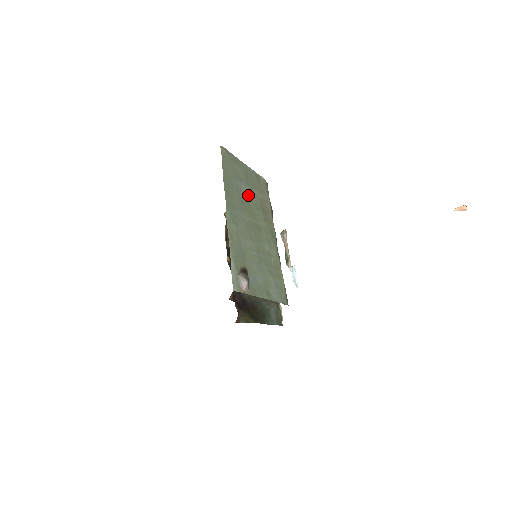
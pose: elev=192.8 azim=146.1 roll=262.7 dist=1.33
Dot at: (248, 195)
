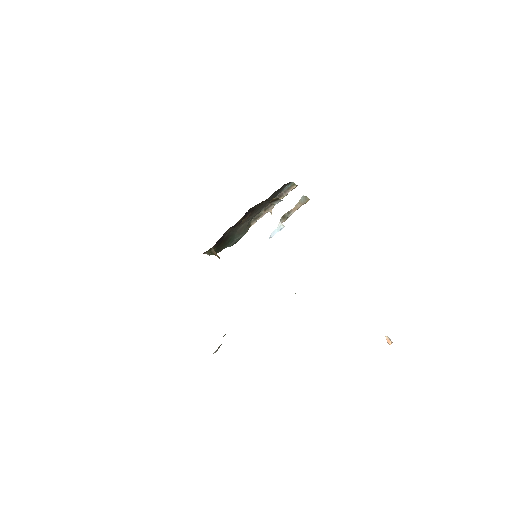
Dot at: occluded
